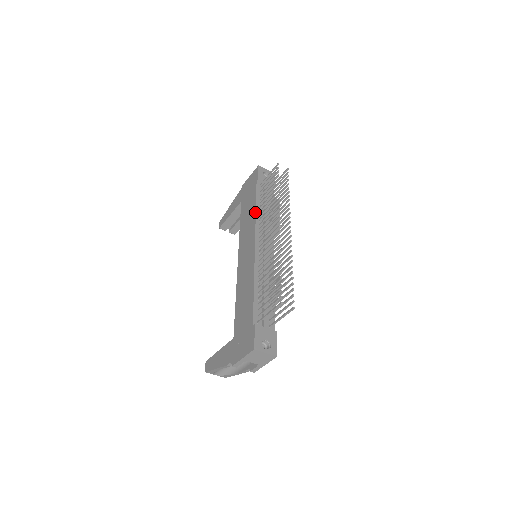
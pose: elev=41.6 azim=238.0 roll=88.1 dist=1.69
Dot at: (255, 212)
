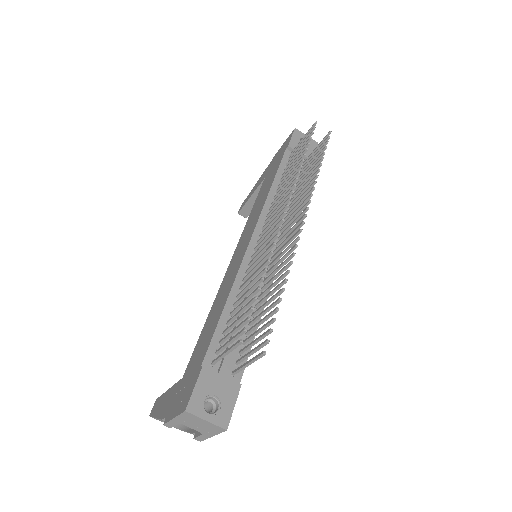
Dot at: (268, 191)
